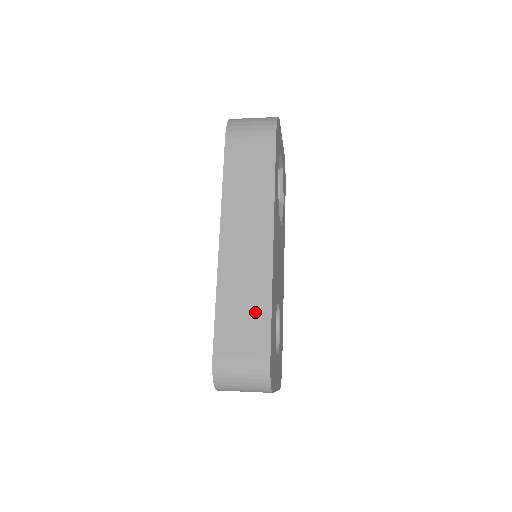
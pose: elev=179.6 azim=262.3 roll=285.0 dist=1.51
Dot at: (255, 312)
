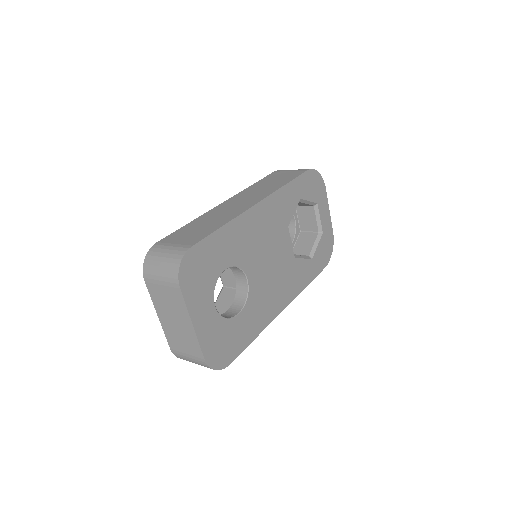
Dot at: (209, 227)
